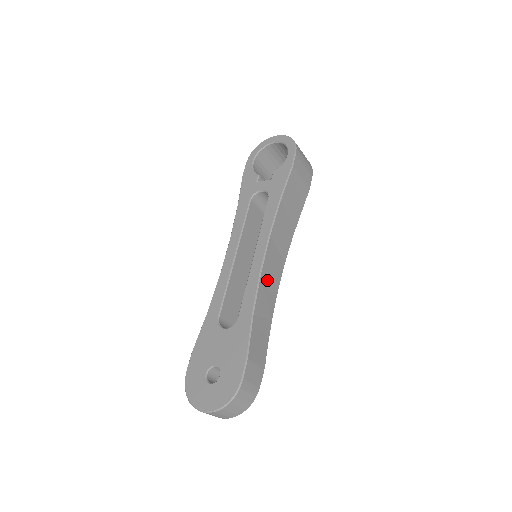
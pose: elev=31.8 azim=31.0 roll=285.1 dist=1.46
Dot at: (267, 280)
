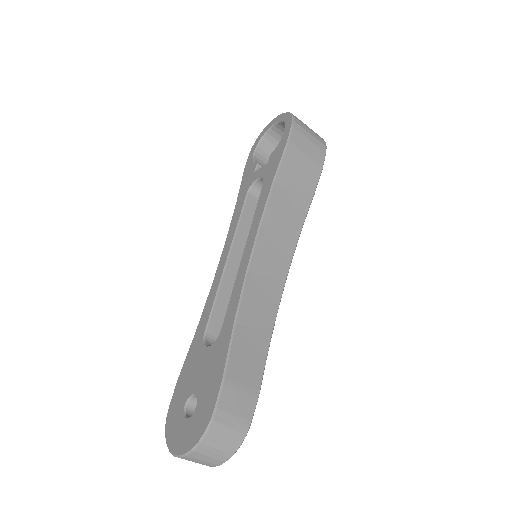
Dot at: (260, 280)
